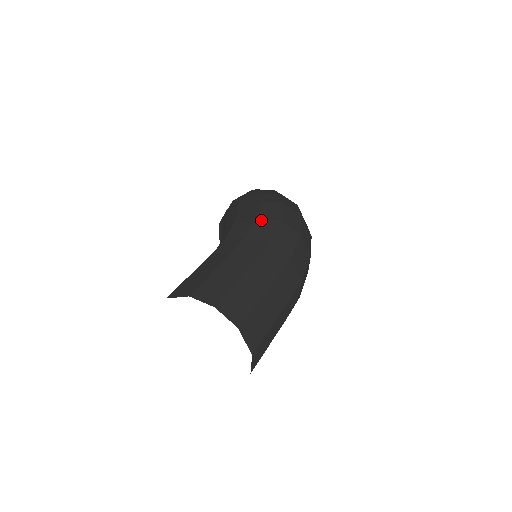
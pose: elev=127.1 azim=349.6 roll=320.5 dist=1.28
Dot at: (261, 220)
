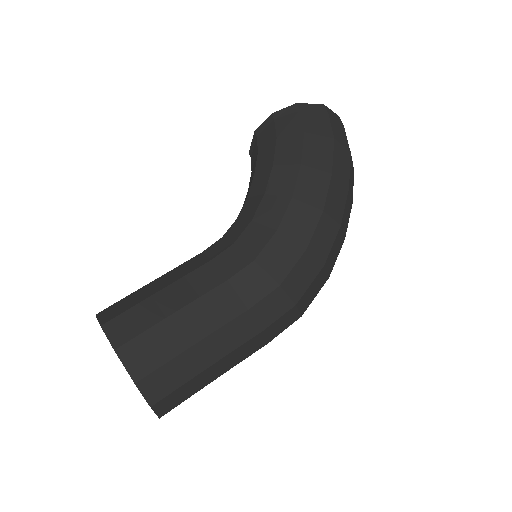
Dot at: (280, 293)
